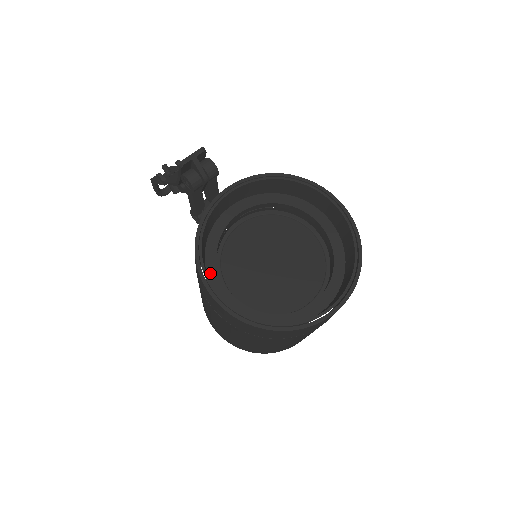
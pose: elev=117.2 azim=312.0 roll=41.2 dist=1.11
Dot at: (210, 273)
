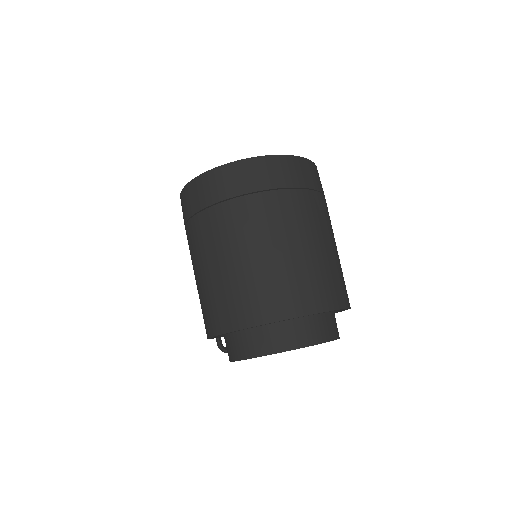
Dot at: occluded
